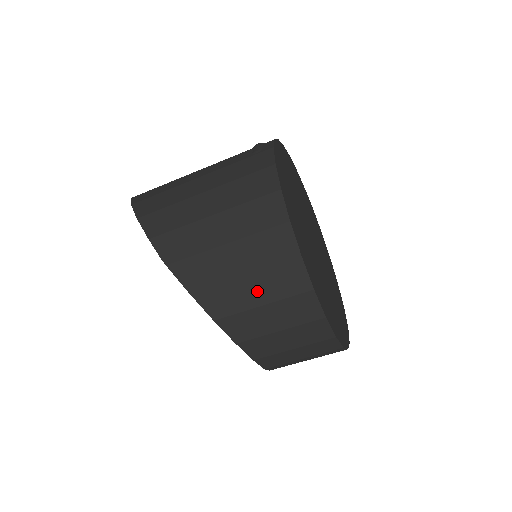
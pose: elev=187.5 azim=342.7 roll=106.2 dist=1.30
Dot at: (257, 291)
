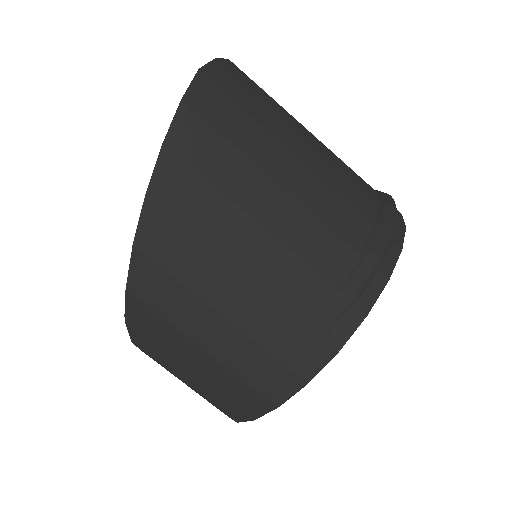
Dot at: occluded
